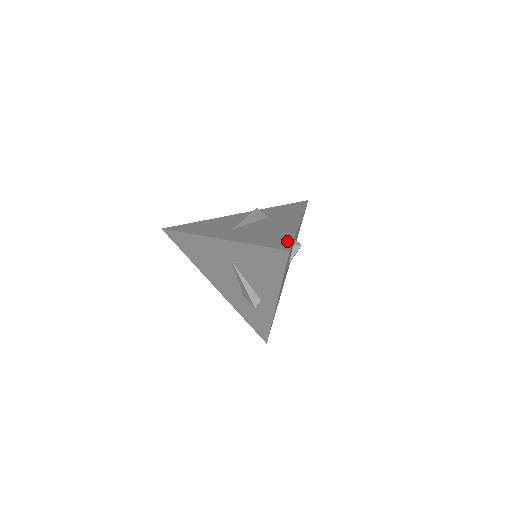
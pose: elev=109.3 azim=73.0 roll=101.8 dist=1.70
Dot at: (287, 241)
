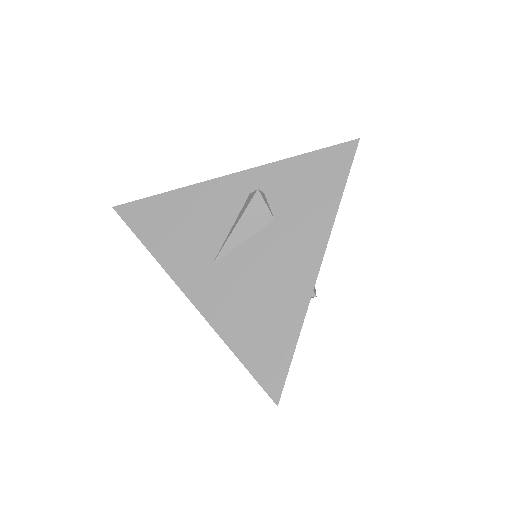
Dot at: (281, 363)
